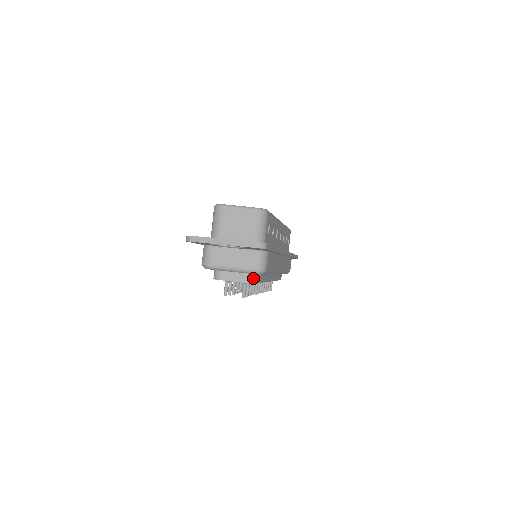
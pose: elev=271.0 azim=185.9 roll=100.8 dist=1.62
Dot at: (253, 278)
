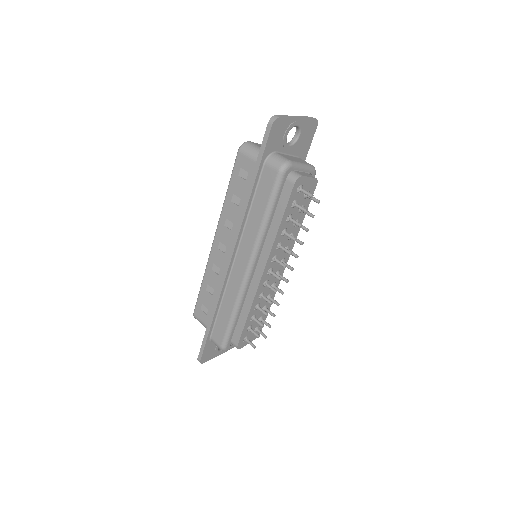
Dot at: occluded
